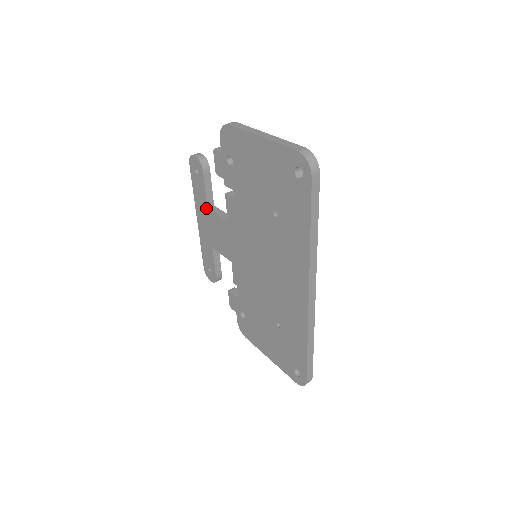
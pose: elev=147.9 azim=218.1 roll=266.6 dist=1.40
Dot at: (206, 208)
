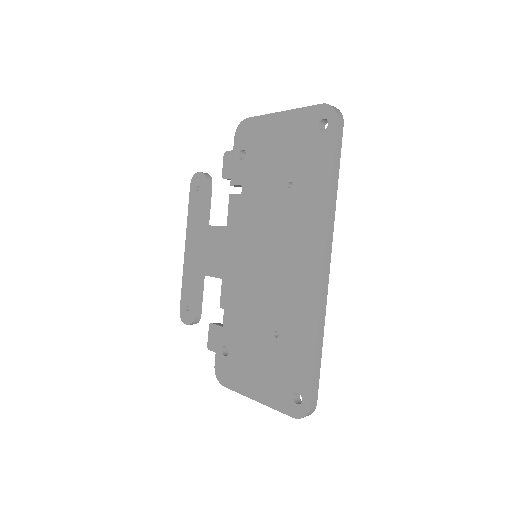
Dot at: (201, 226)
